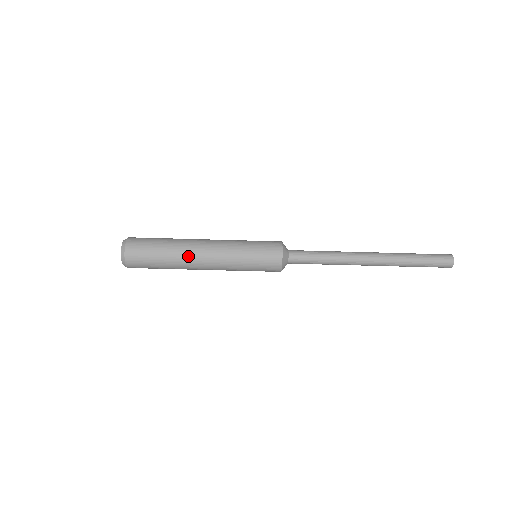
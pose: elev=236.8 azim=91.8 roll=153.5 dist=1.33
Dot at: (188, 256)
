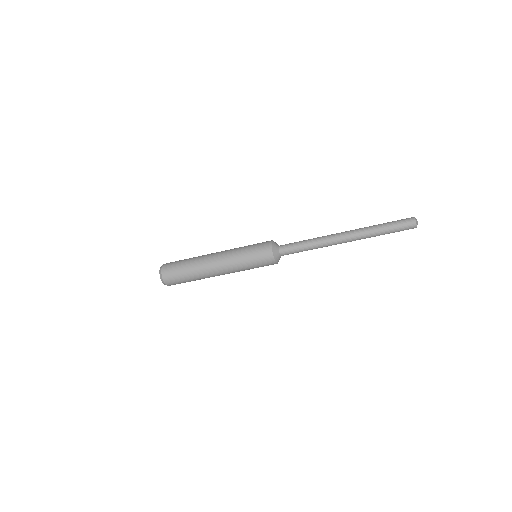
Dot at: (205, 269)
